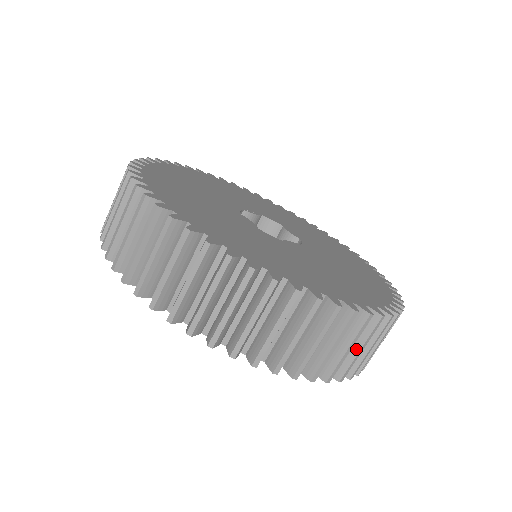
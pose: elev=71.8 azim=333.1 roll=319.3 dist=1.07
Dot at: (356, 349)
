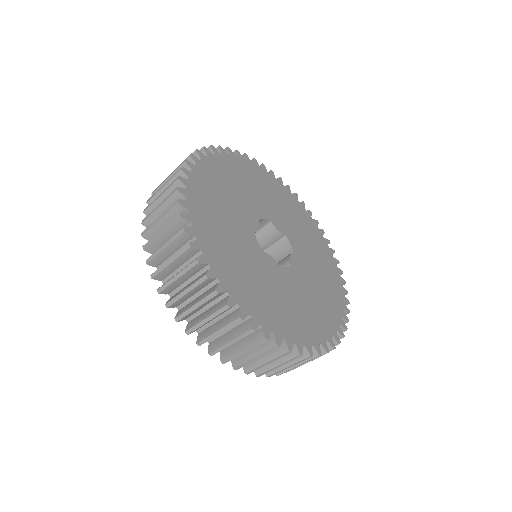
Dot at: occluded
